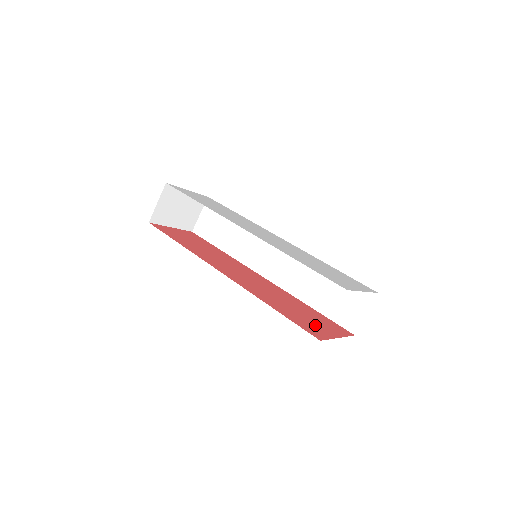
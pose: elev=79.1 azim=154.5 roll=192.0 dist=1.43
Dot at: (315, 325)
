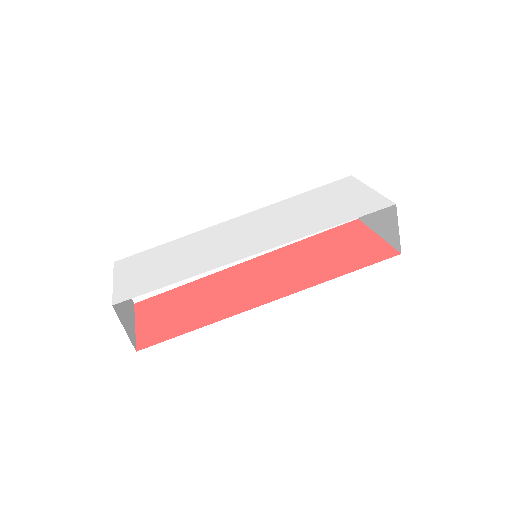
Dot at: (361, 247)
